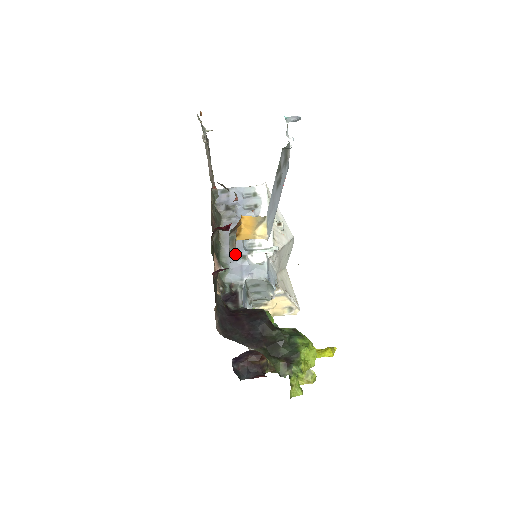
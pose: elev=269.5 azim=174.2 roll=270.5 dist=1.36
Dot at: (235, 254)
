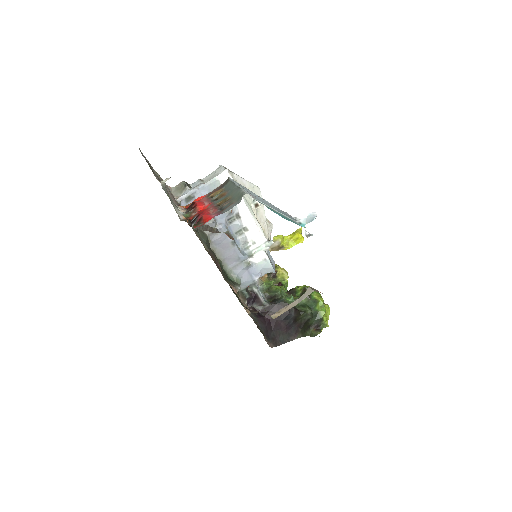
Dot at: (237, 263)
